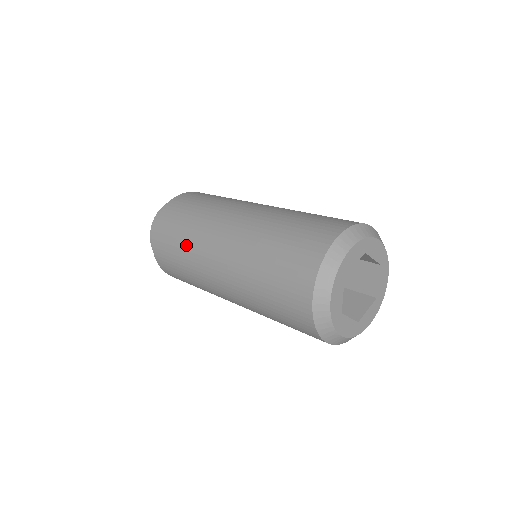
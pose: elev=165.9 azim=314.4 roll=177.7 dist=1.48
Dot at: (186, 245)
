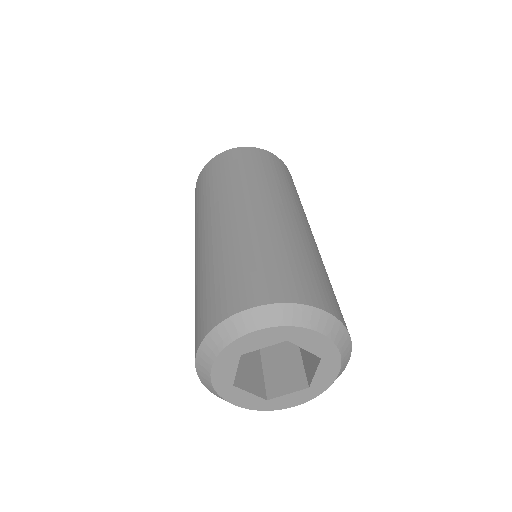
Dot at: (197, 211)
